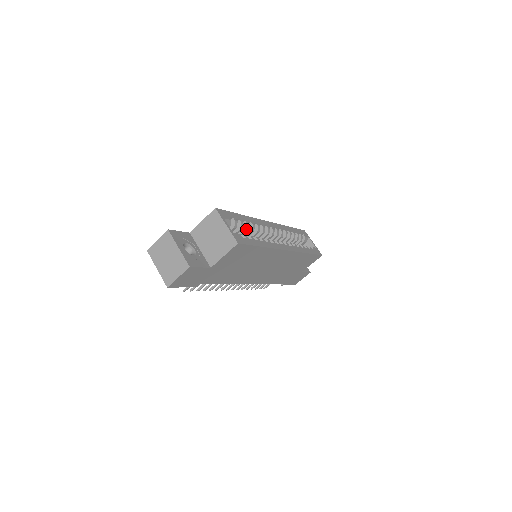
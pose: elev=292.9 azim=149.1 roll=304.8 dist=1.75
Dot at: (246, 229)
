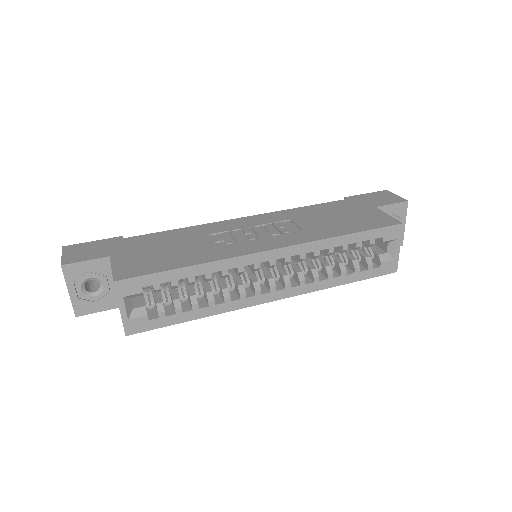
Dot at: (188, 285)
